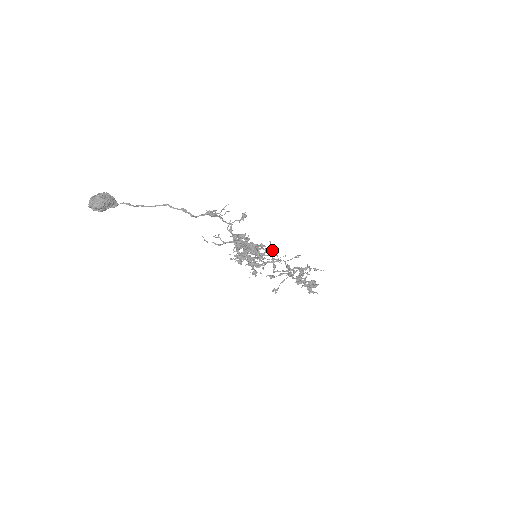
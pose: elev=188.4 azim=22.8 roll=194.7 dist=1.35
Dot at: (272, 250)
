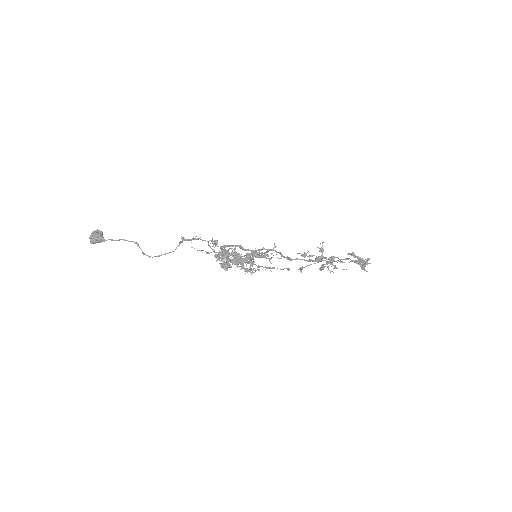
Dot at: occluded
